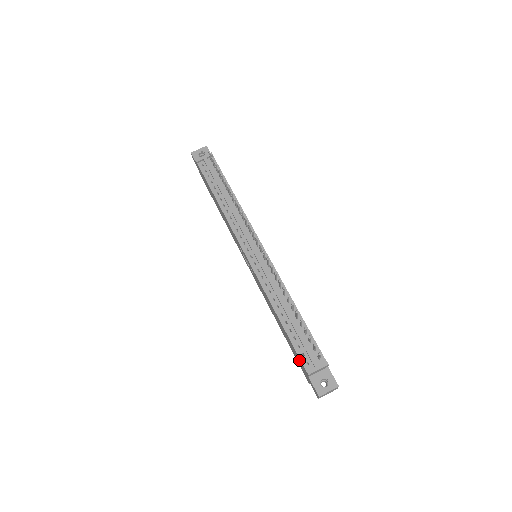
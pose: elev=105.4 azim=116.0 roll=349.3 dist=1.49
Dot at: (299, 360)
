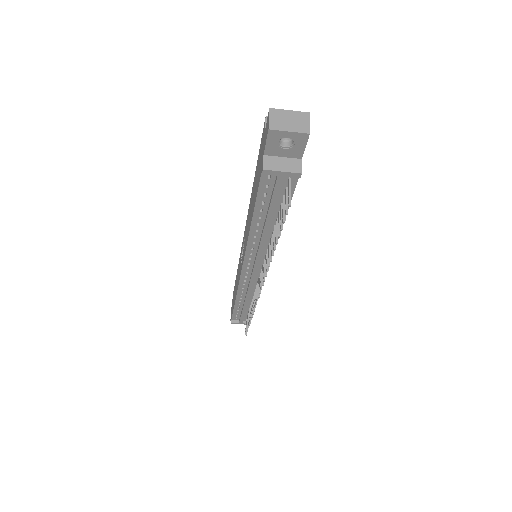
Dot at: occluded
